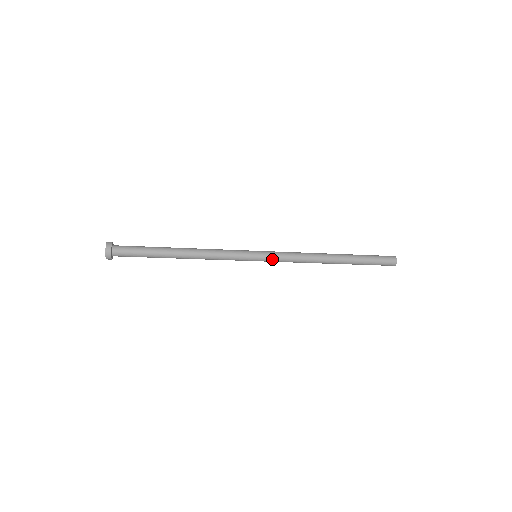
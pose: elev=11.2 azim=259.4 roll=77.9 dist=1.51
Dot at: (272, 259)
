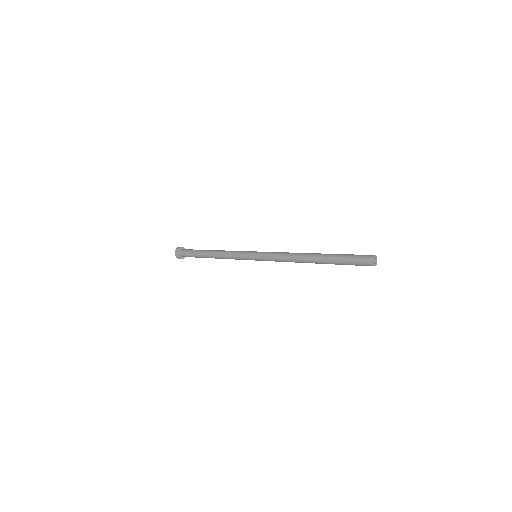
Dot at: occluded
